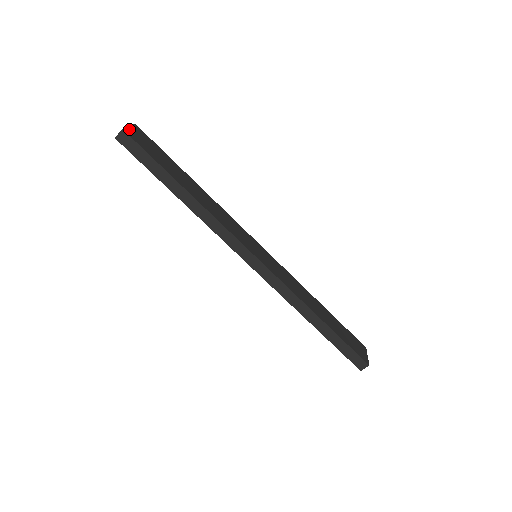
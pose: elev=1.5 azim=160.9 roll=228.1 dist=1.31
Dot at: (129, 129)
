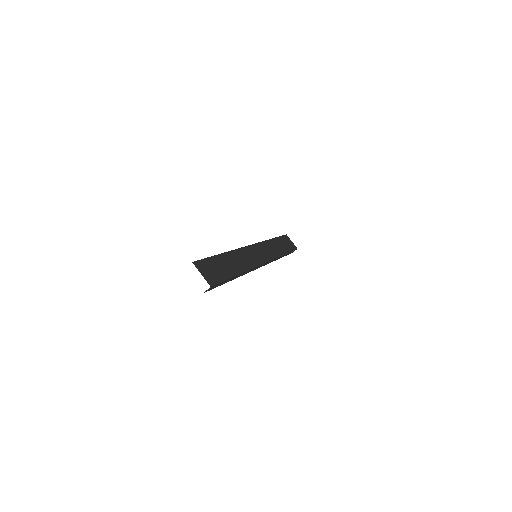
Dot at: (205, 278)
